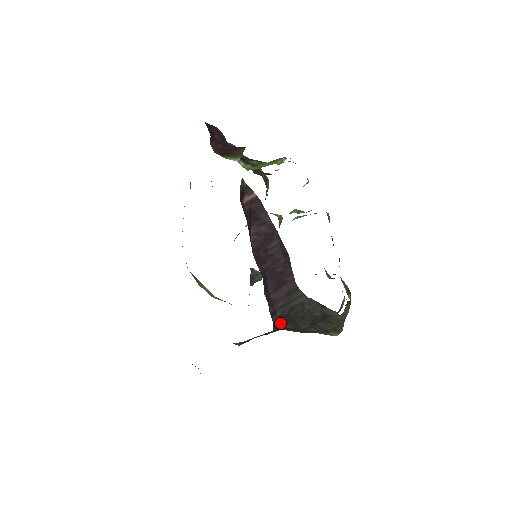
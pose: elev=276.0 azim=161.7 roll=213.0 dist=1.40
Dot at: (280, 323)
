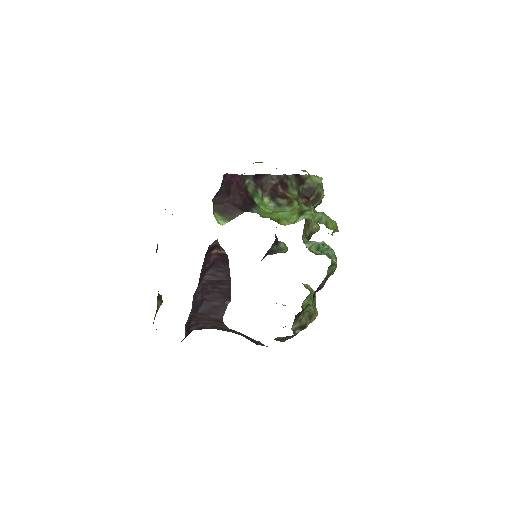
Dot at: occluded
